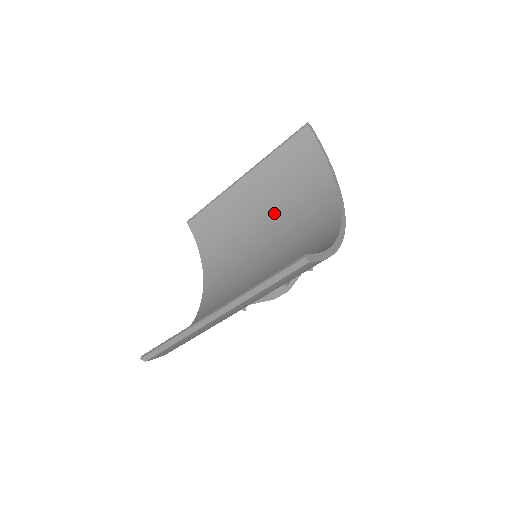
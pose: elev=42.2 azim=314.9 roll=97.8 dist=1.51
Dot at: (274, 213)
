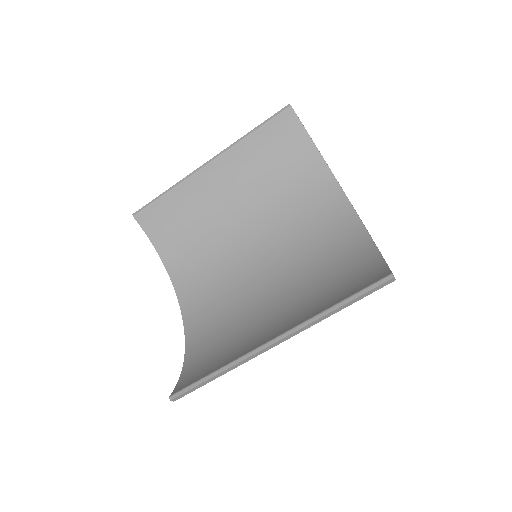
Dot at: (257, 204)
